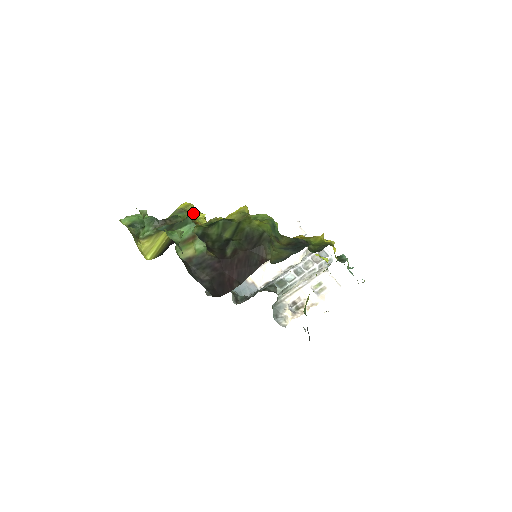
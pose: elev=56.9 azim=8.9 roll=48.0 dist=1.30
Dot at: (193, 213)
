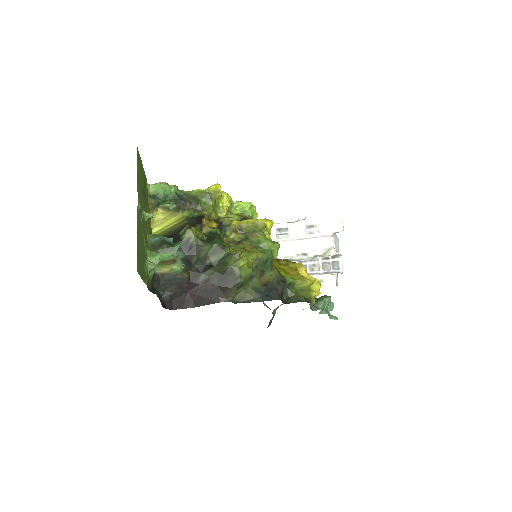
Dot at: (219, 200)
